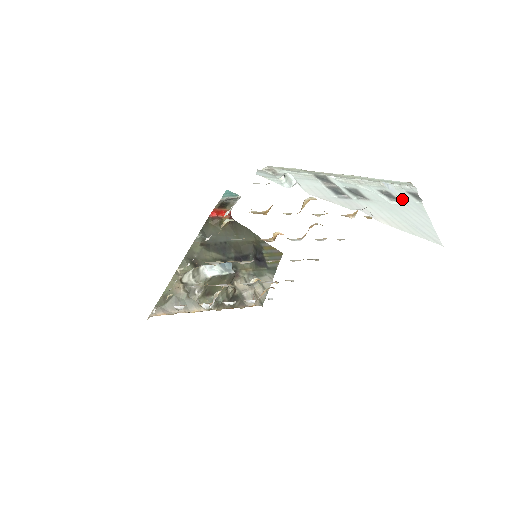
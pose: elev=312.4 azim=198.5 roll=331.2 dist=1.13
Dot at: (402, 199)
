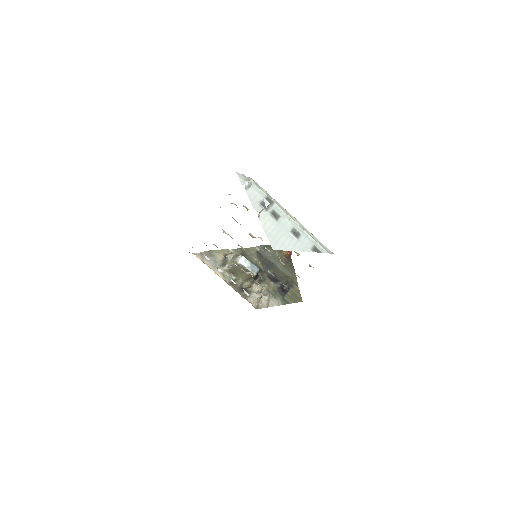
Dot at: (301, 240)
